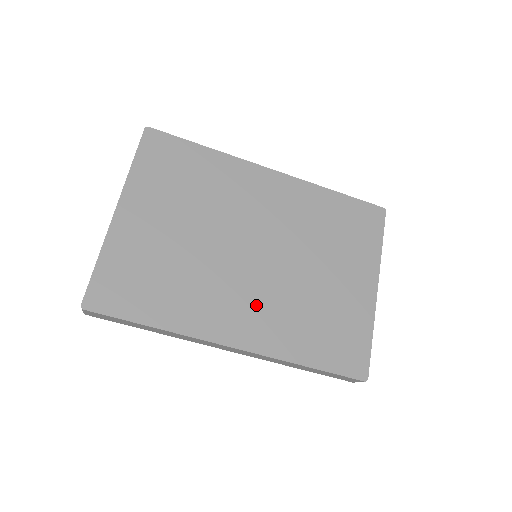
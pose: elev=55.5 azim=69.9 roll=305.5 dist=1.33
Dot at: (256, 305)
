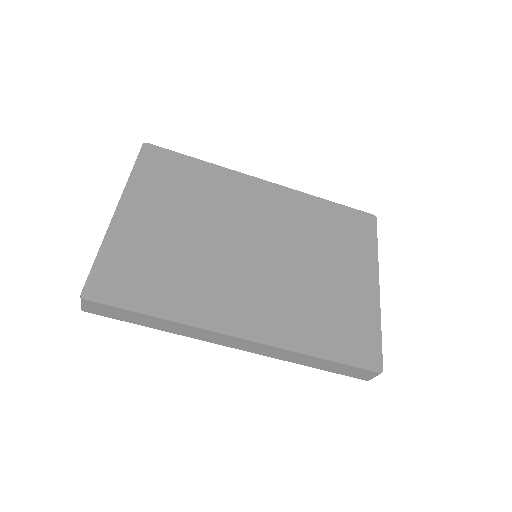
Dot at: (260, 298)
